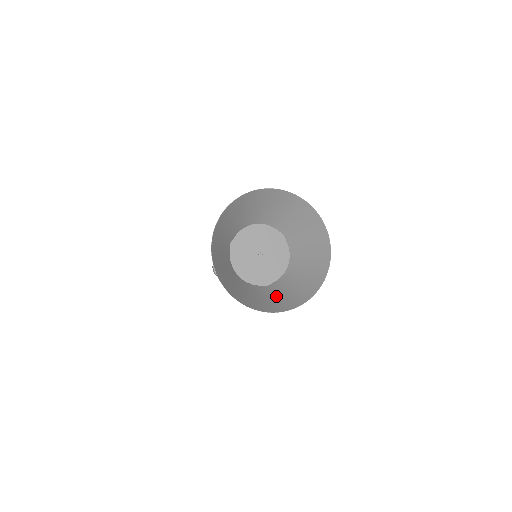
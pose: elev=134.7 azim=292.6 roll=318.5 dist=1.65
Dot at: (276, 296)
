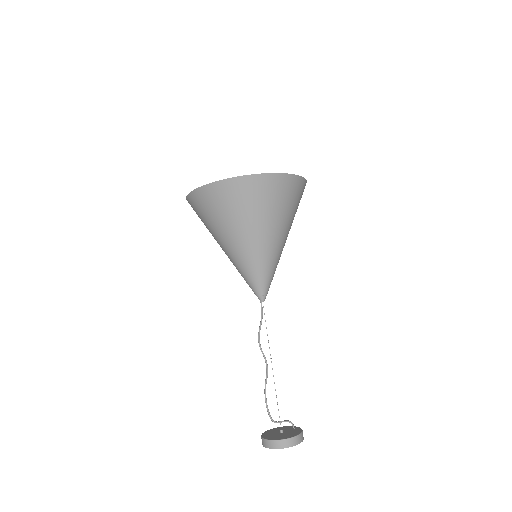
Dot at: (278, 206)
